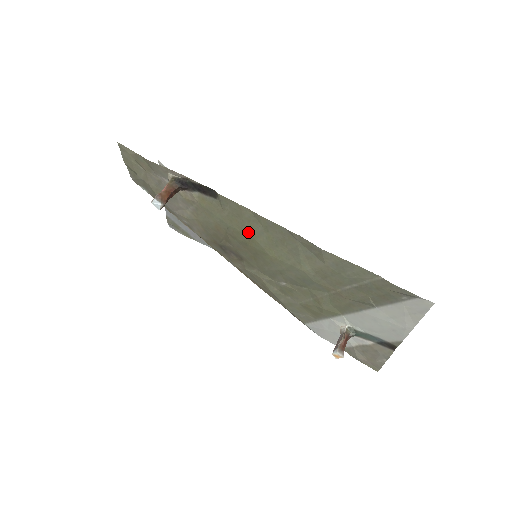
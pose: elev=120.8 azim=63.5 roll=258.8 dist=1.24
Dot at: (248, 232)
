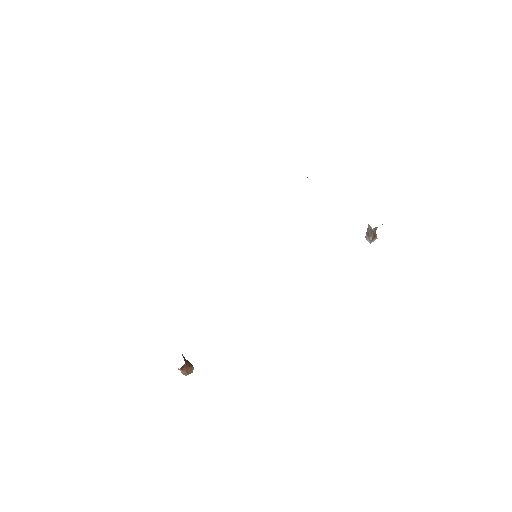
Dot at: occluded
